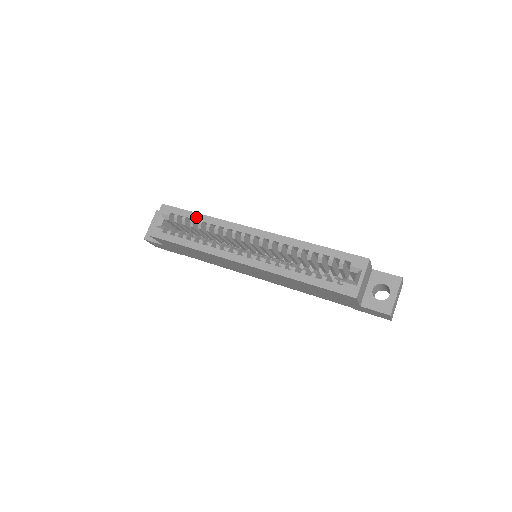
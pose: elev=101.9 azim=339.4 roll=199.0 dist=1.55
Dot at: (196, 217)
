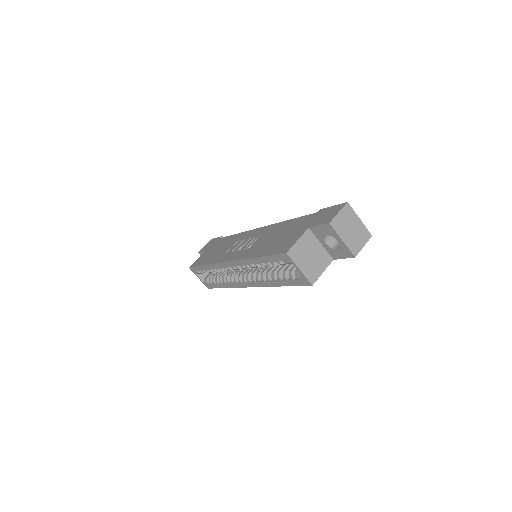
Dot at: (205, 269)
